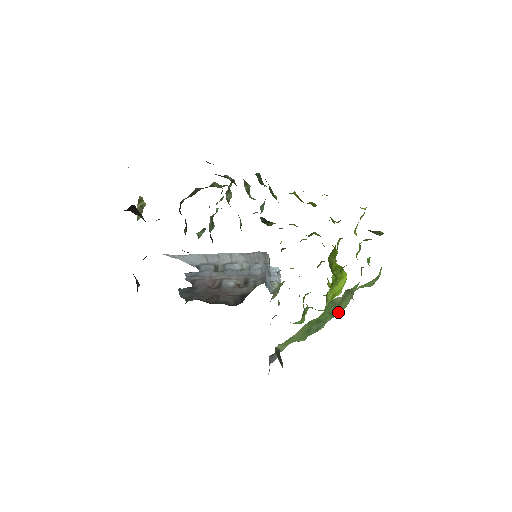
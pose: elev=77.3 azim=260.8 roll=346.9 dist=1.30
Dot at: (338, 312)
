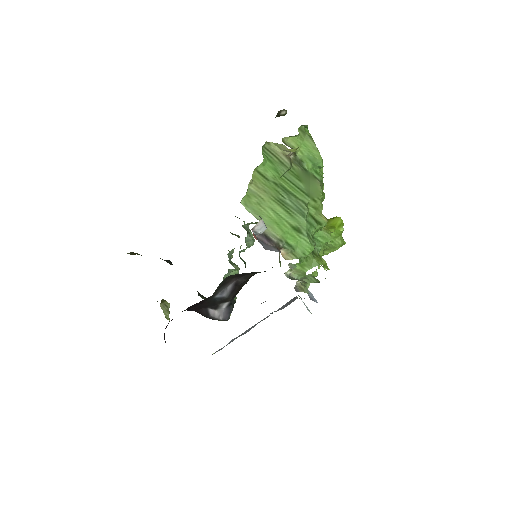
Dot at: (313, 196)
